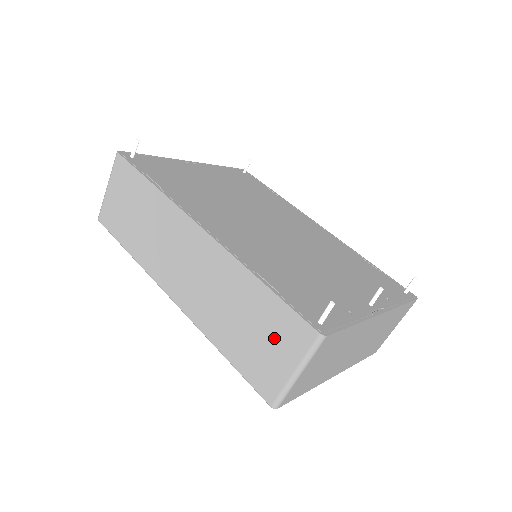
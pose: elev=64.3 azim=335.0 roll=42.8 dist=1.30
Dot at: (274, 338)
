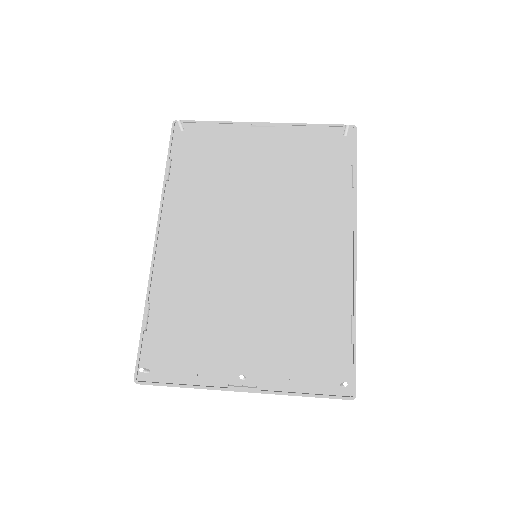
Dot at: occluded
